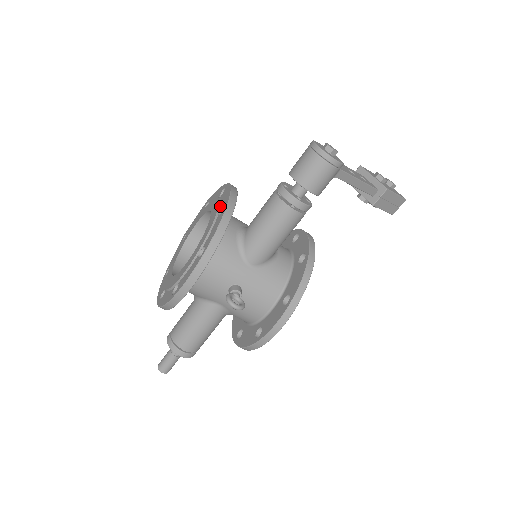
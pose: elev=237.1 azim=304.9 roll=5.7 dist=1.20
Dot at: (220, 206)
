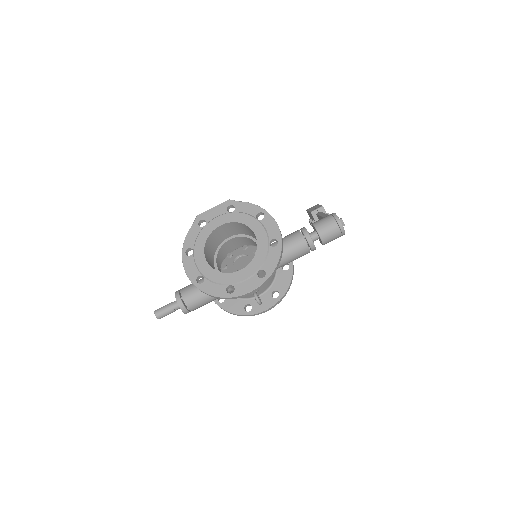
Dot at: (268, 236)
